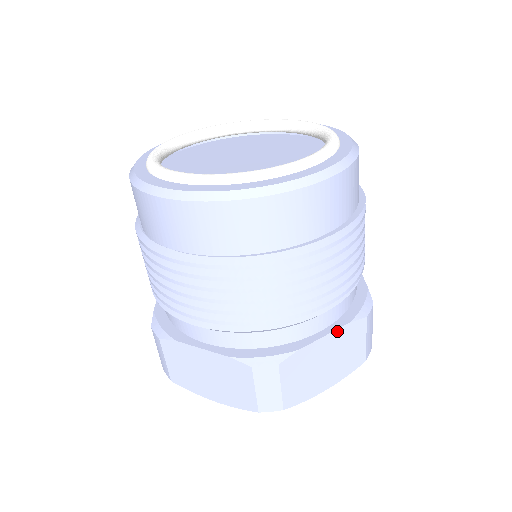
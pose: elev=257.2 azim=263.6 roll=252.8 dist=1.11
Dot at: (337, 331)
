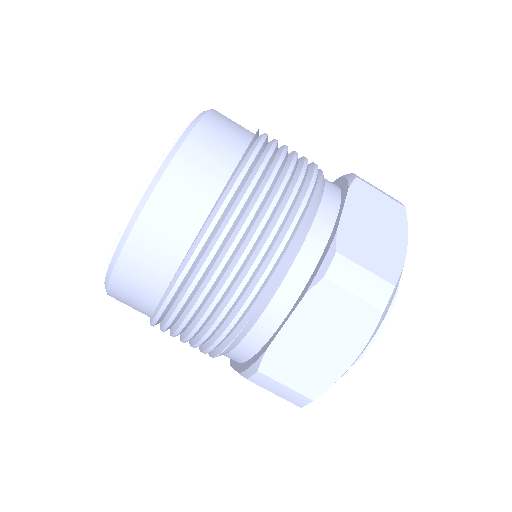
Dot at: (348, 200)
